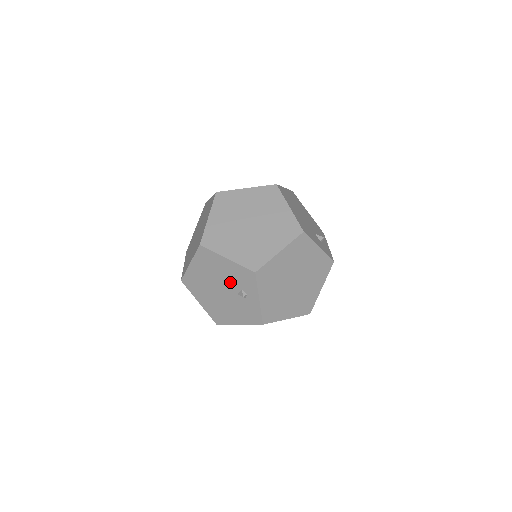
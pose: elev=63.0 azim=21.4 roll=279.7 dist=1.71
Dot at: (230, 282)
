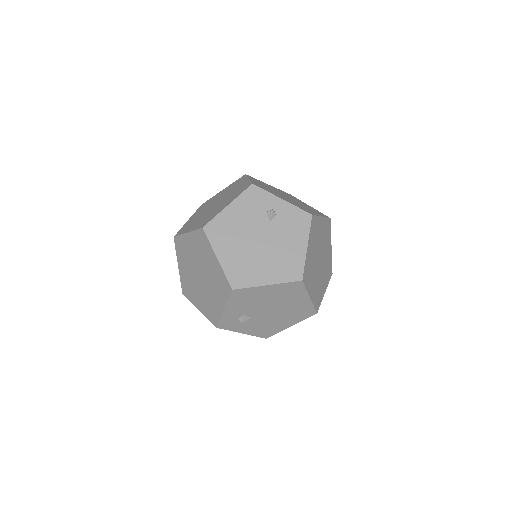
Dot at: (254, 221)
